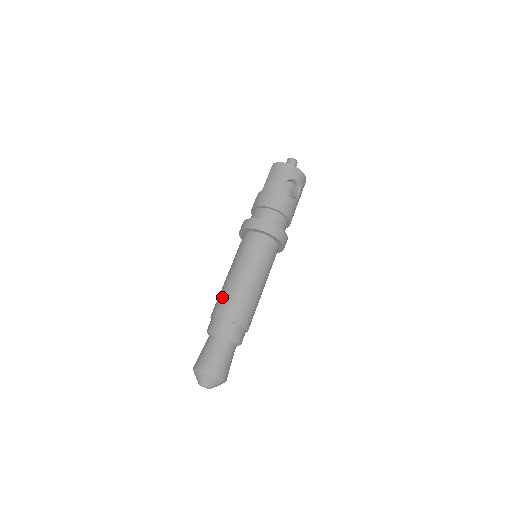
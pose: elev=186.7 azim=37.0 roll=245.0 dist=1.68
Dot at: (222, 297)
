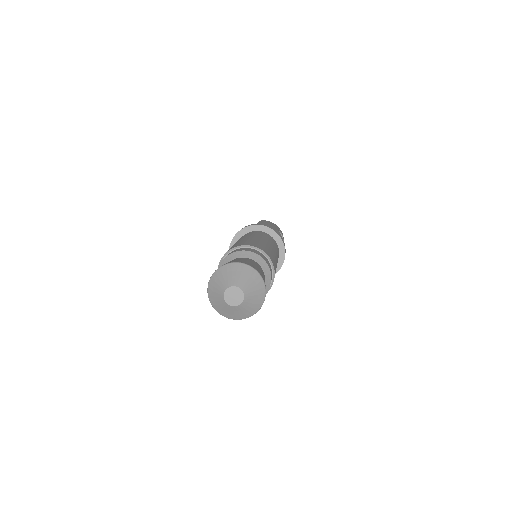
Dot at: (247, 241)
